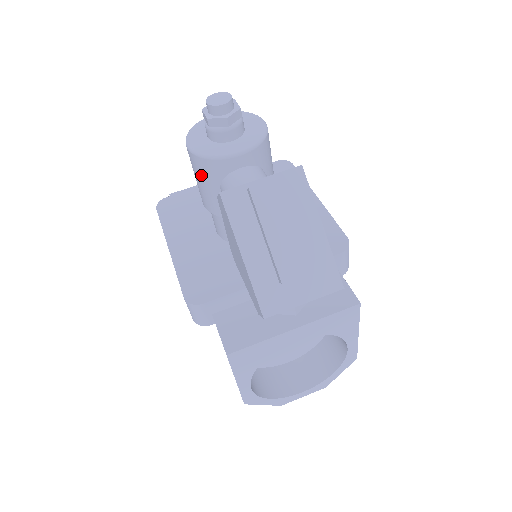
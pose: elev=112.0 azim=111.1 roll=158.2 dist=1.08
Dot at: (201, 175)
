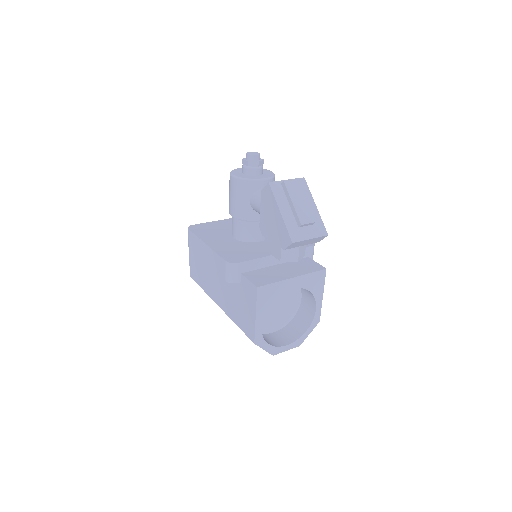
Dot at: (239, 192)
